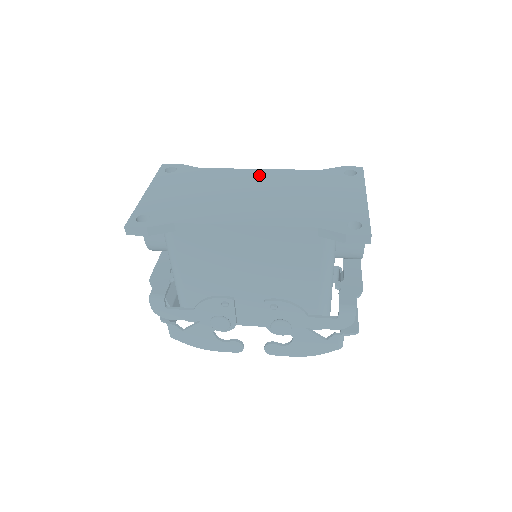
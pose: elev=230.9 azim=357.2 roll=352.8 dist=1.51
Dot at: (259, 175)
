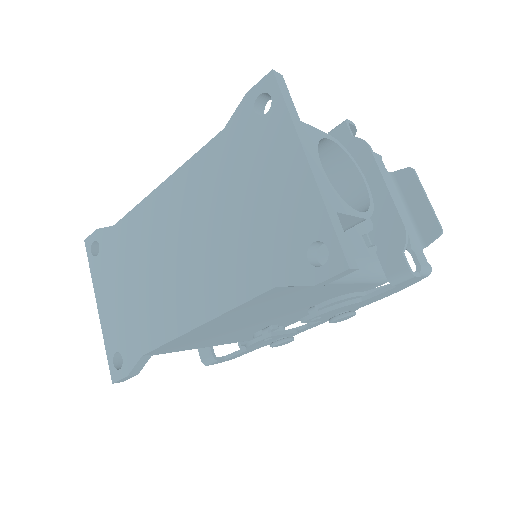
Dot at: (168, 199)
